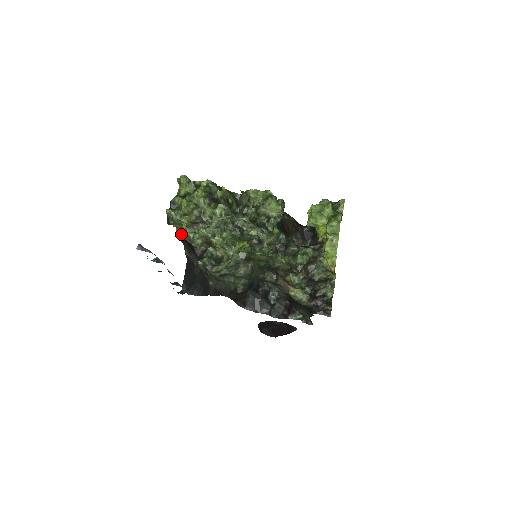
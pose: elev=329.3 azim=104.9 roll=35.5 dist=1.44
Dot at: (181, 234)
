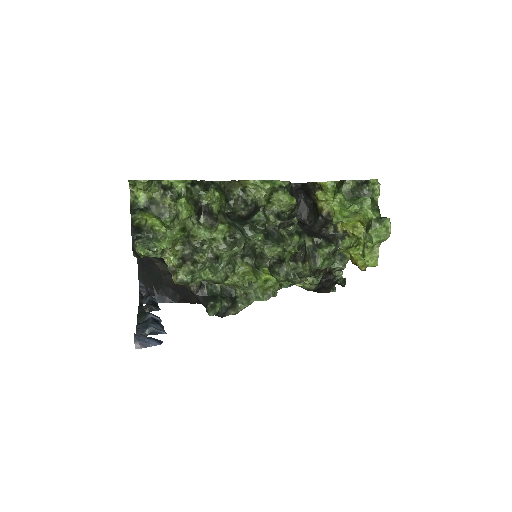
Dot at: occluded
